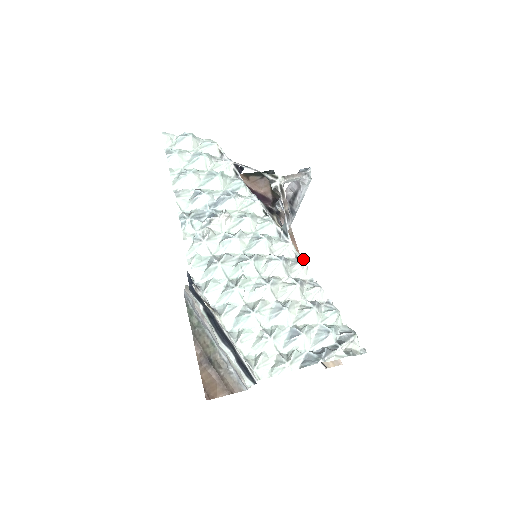
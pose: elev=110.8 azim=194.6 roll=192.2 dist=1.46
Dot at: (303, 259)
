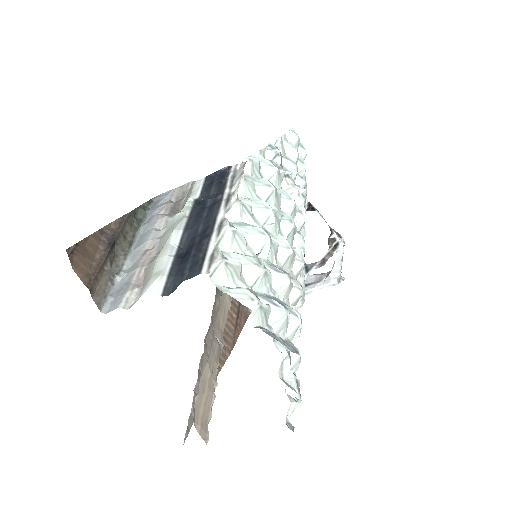
Dot at: occluded
